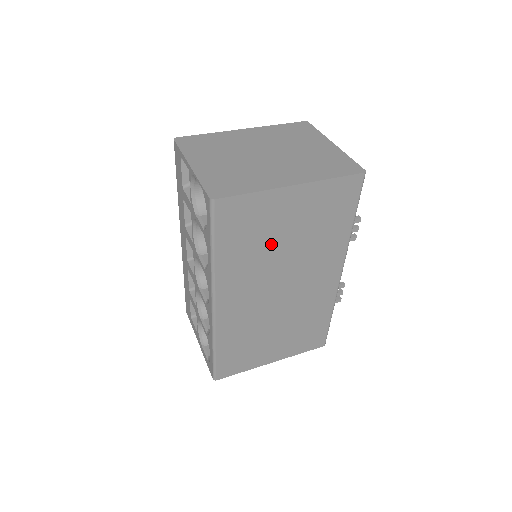
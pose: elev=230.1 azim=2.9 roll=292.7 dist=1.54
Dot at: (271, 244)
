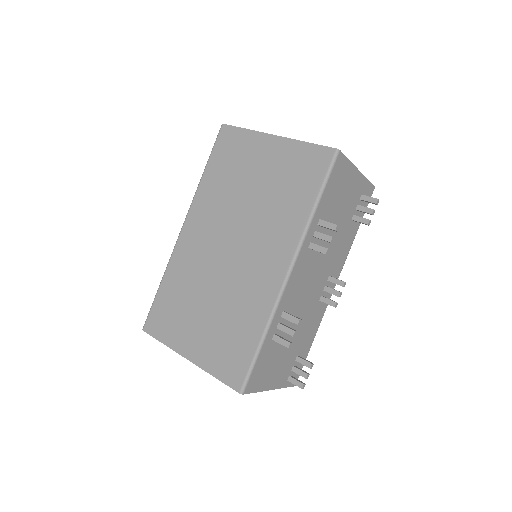
Dot at: (241, 186)
